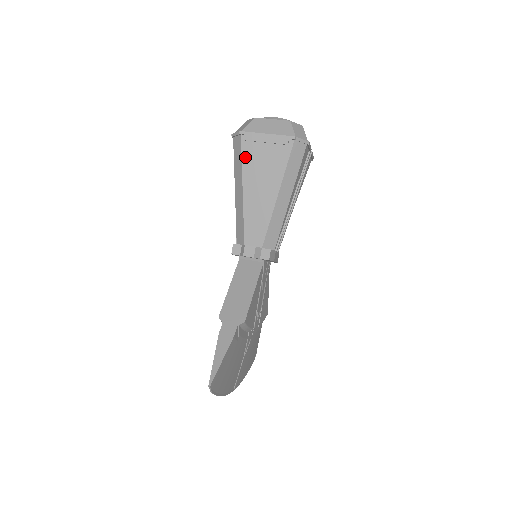
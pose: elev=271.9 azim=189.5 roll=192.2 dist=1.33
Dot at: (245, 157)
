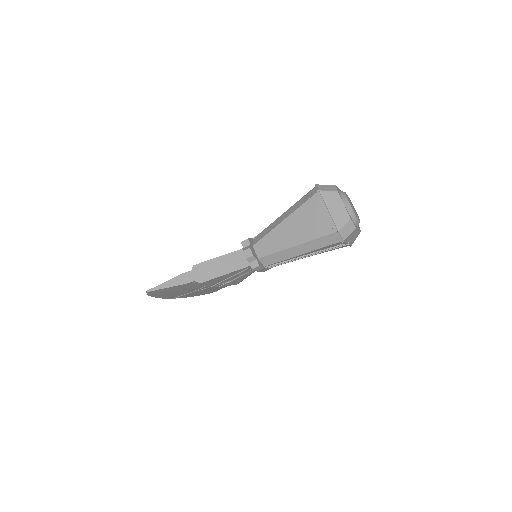
Dot at: (305, 206)
